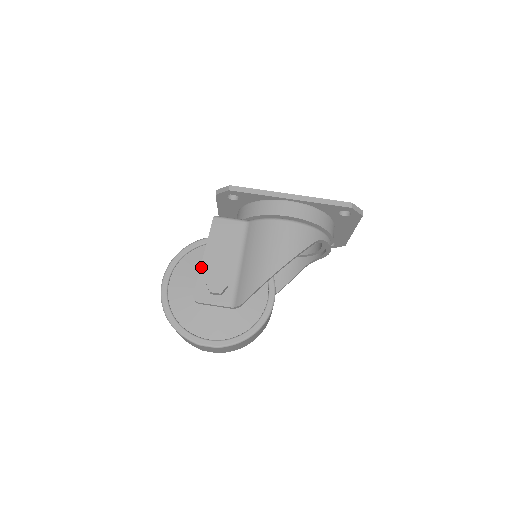
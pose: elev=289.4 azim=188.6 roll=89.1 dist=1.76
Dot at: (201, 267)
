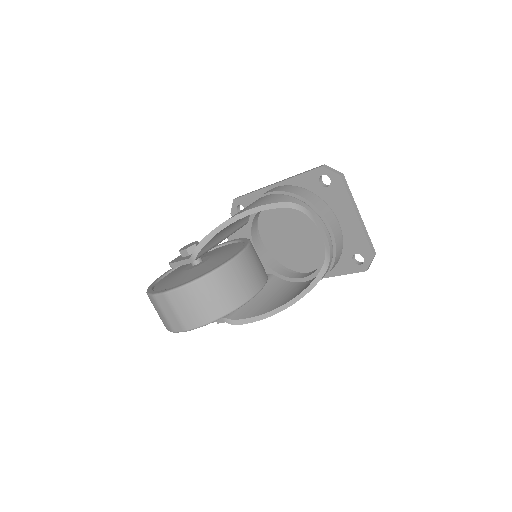
Dot at: occluded
